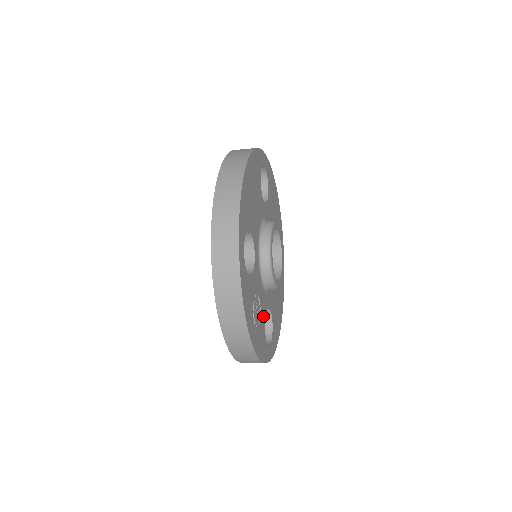
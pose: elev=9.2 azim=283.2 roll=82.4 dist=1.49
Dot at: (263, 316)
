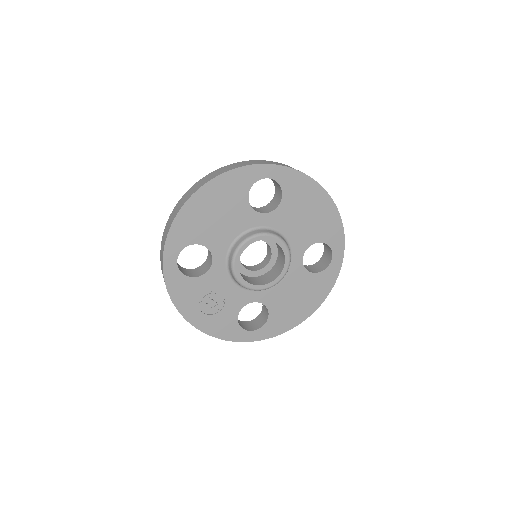
Dot at: (234, 307)
